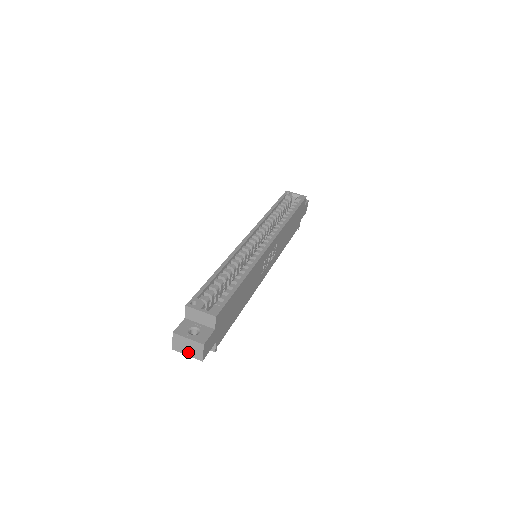
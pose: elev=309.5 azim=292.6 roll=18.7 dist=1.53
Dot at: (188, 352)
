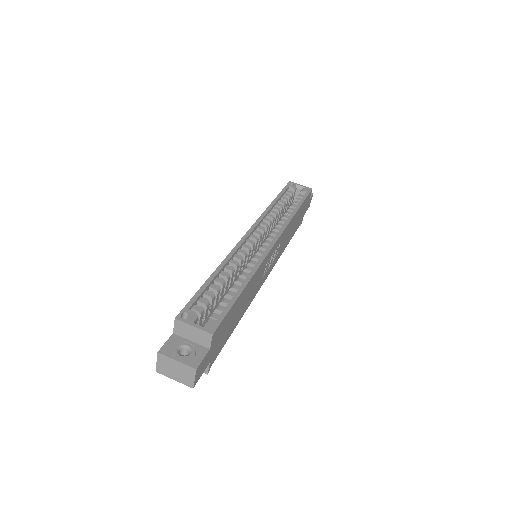
Dot at: (176, 376)
